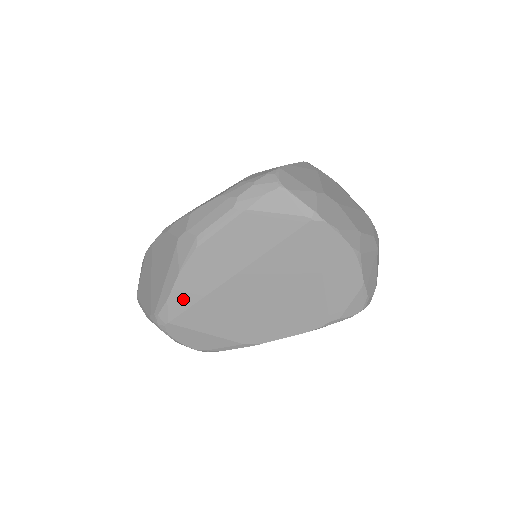
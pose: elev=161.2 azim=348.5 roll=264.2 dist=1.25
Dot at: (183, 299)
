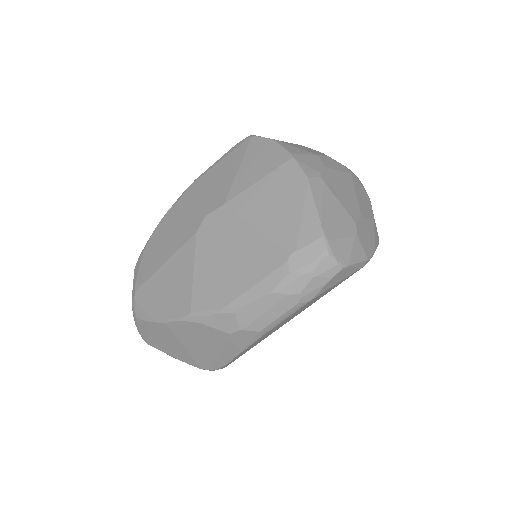
Dot at: occluded
